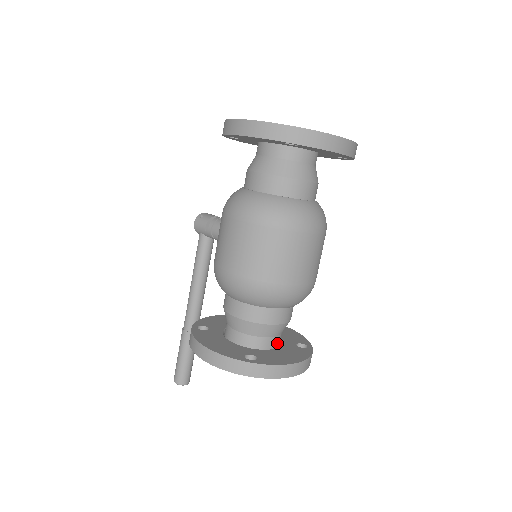
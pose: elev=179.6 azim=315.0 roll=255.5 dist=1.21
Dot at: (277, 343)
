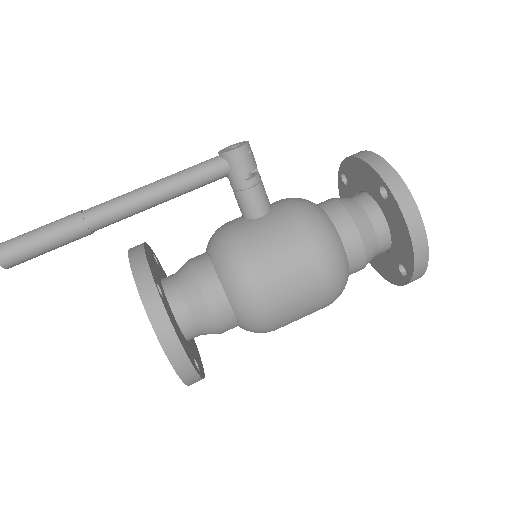
Dot at: occluded
